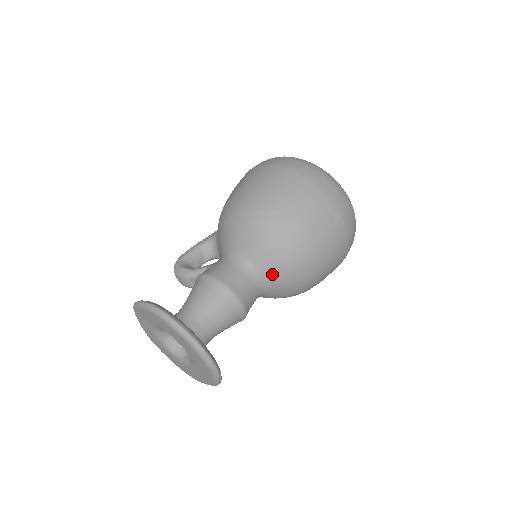
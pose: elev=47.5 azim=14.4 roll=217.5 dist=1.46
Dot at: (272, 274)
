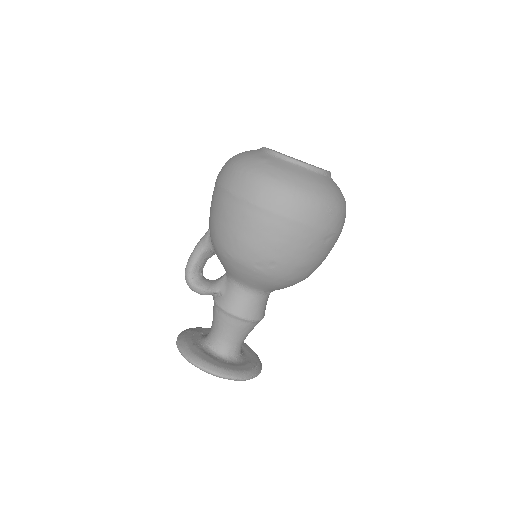
Dot at: (279, 289)
